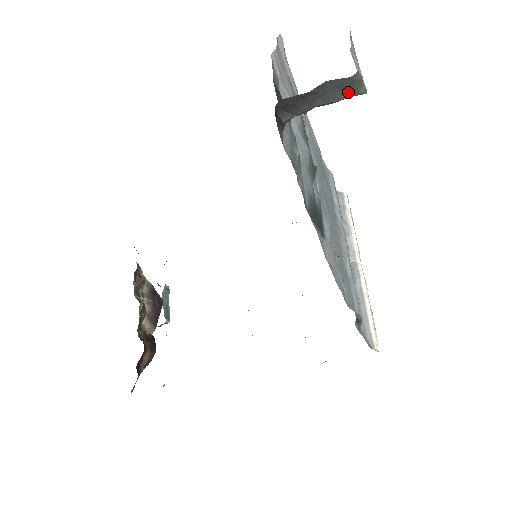
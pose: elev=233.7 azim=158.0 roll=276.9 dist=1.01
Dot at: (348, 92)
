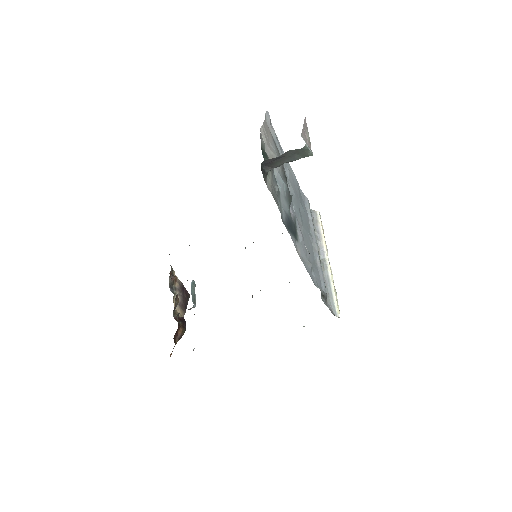
Dot at: (302, 155)
